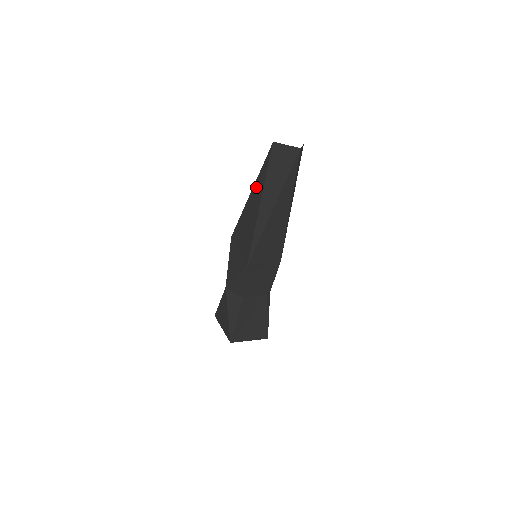
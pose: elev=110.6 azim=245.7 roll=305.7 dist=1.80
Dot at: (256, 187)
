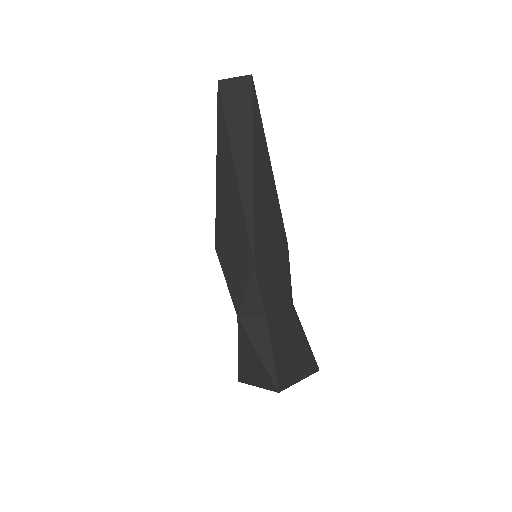
Dot at: (220, 153)
